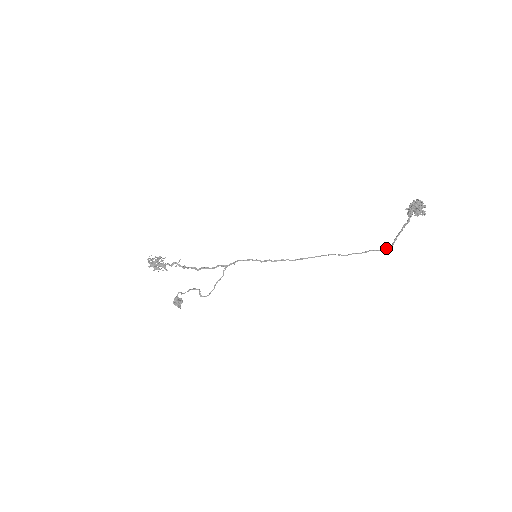
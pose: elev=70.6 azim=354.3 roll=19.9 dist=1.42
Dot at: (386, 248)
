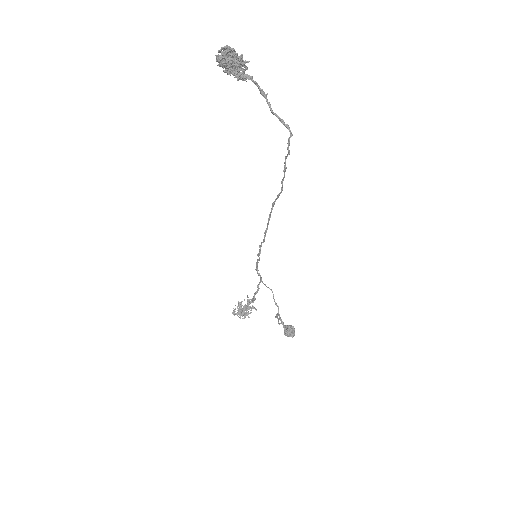
Dot at: (288, 142)
